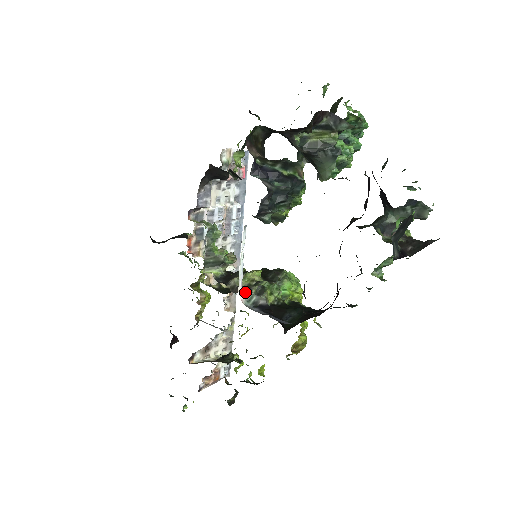
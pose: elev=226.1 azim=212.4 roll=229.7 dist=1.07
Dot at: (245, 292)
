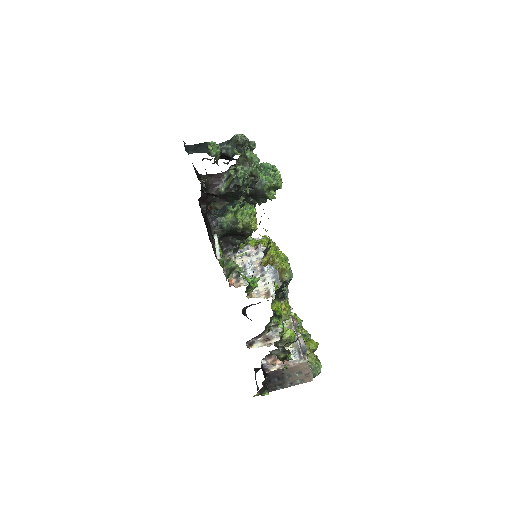
Dot at: occluded
